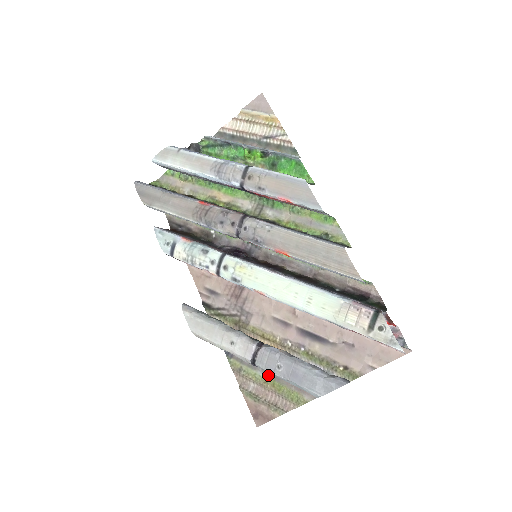
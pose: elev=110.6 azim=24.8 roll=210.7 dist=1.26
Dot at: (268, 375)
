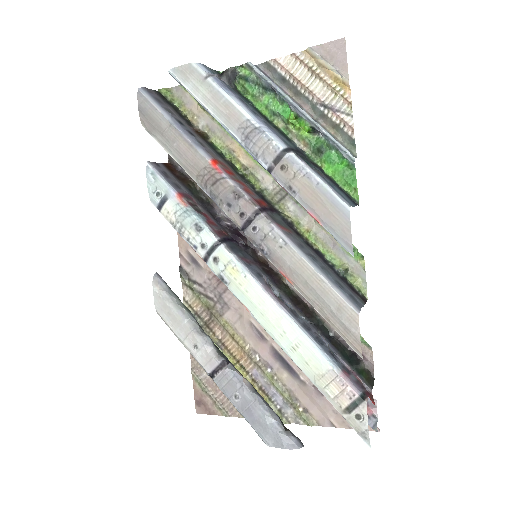
Dot at: occluded
